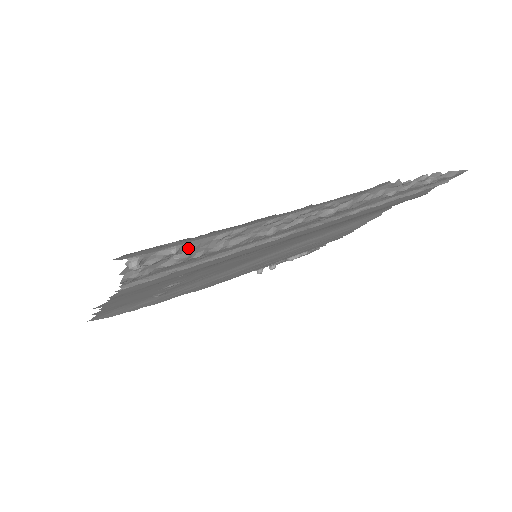
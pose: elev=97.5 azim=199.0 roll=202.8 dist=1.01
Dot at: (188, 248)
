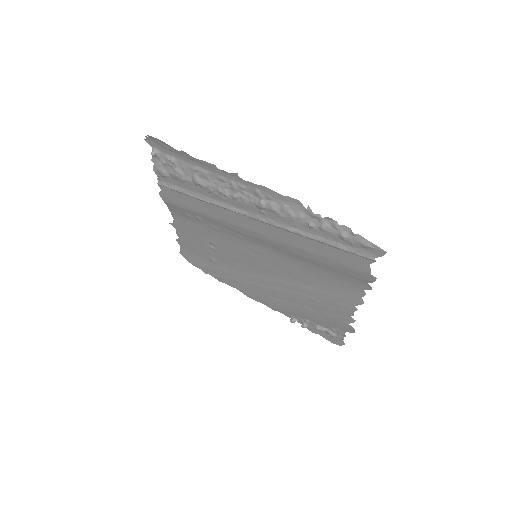
Dot at: (180, 166)
